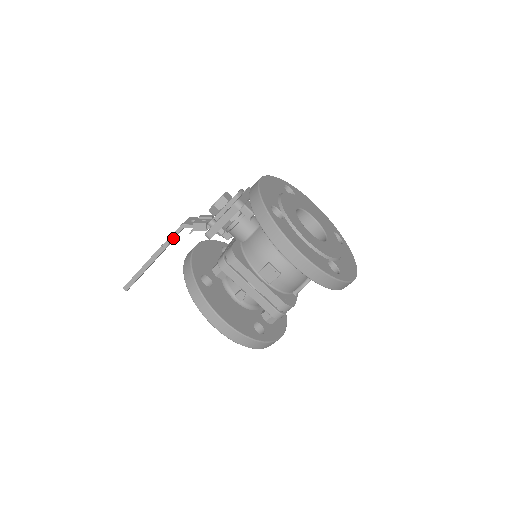
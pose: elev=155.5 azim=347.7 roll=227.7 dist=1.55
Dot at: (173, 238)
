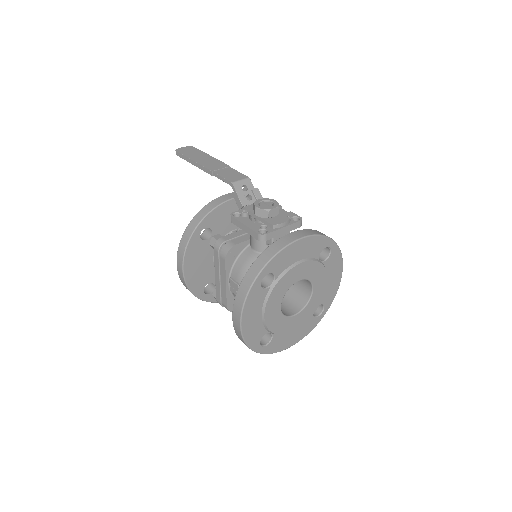
Dot at: (221, 179)
